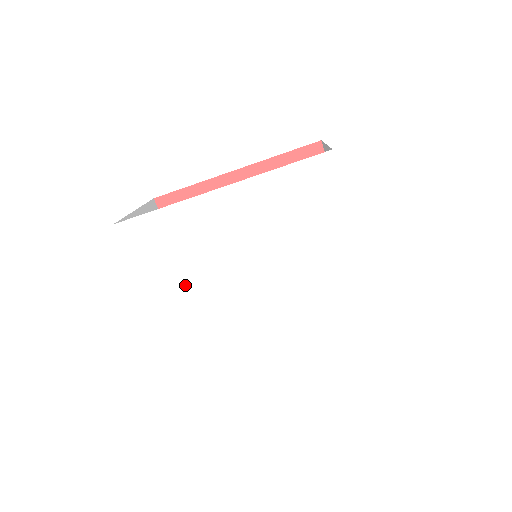
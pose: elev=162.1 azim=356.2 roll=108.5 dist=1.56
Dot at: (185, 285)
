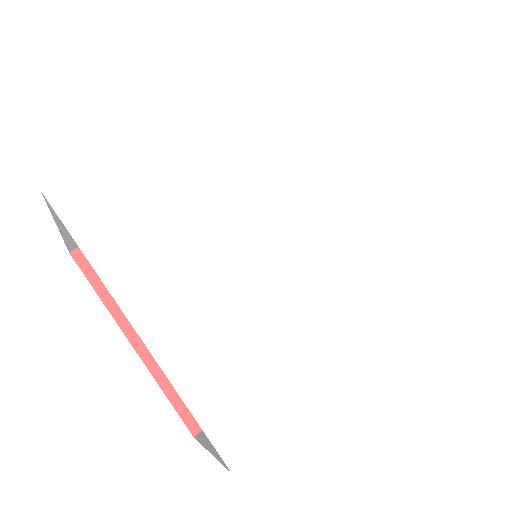
Dot at: (188, 268)
